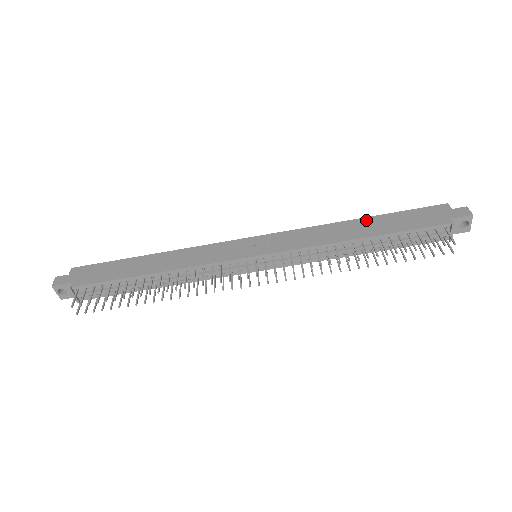
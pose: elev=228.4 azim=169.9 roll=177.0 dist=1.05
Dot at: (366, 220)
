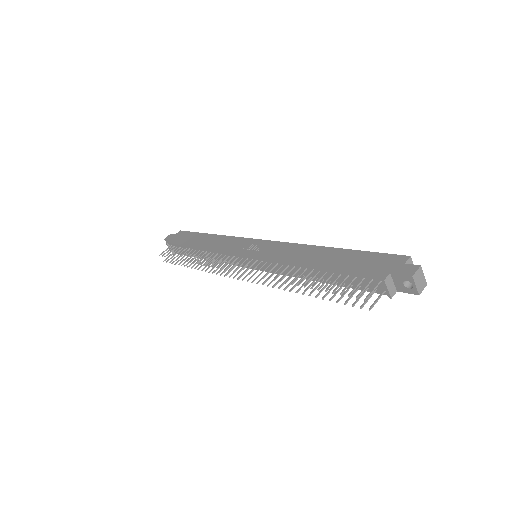
Dot at: (333, 250)
